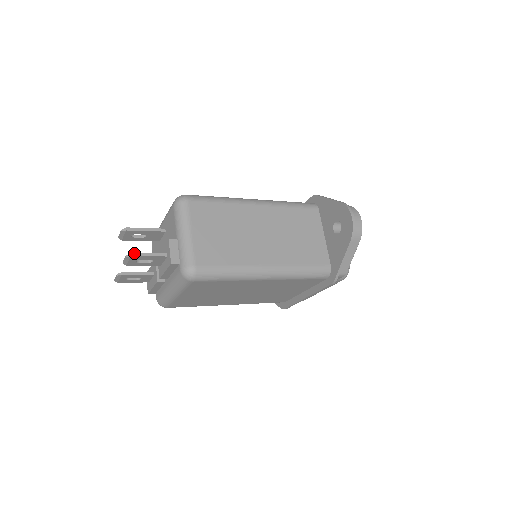
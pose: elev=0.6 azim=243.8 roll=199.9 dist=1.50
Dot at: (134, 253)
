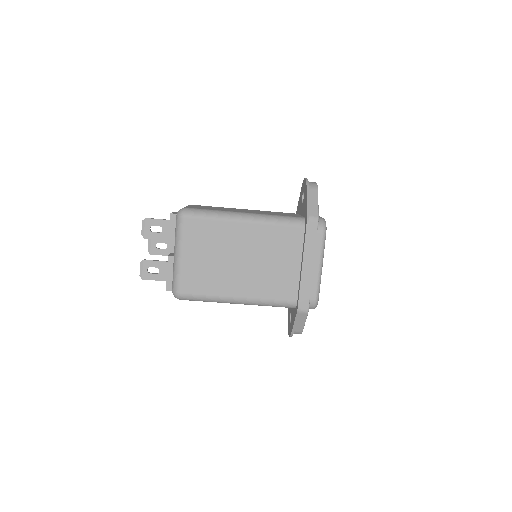
Dot at: (148, 218)
